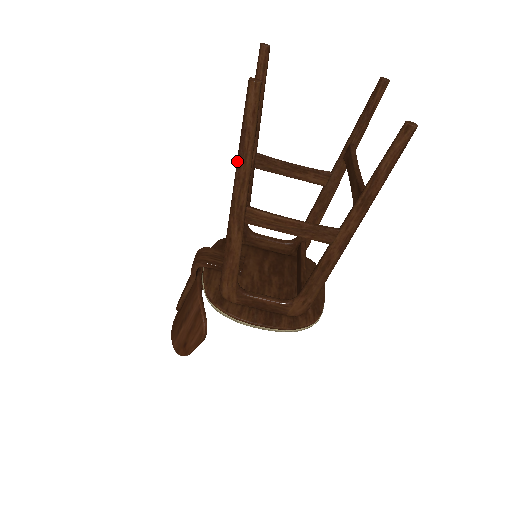
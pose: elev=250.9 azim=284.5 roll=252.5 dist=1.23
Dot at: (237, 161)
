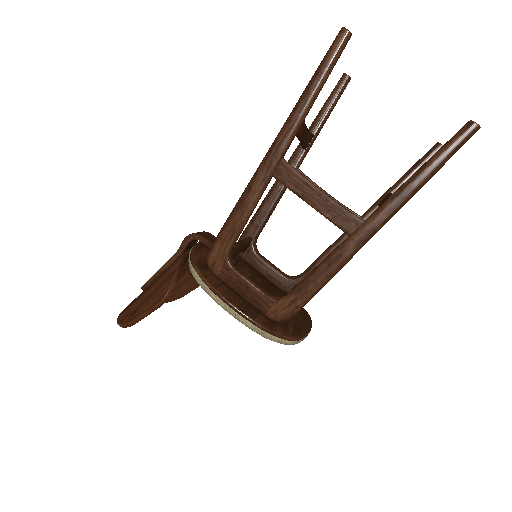
Dot at: (296, 103)
